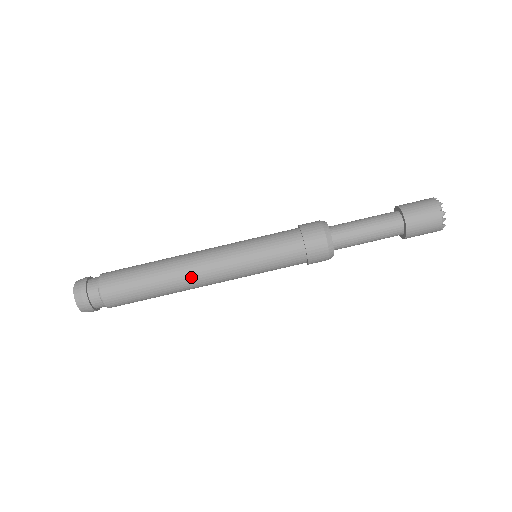
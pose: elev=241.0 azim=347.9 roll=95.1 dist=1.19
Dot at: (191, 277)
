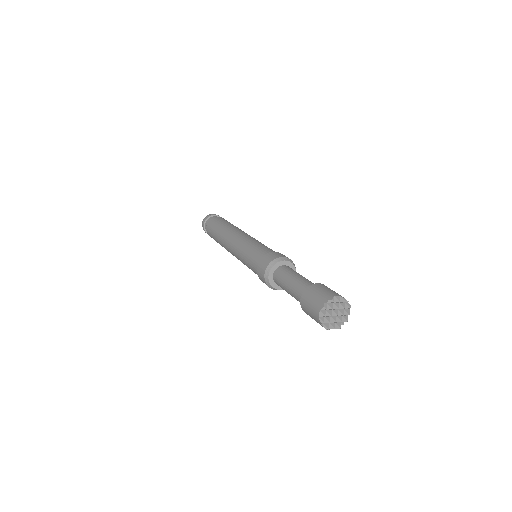
Dot at: occluded
